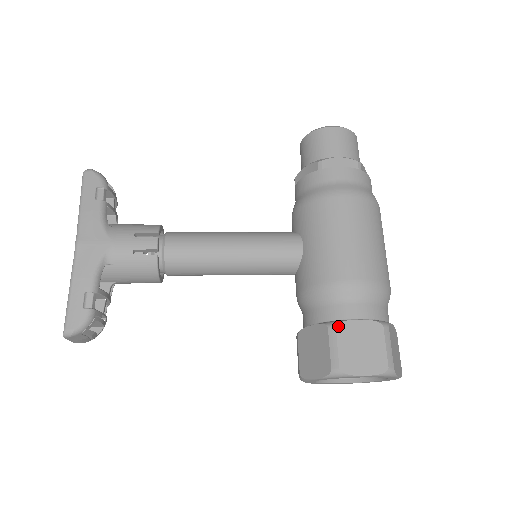
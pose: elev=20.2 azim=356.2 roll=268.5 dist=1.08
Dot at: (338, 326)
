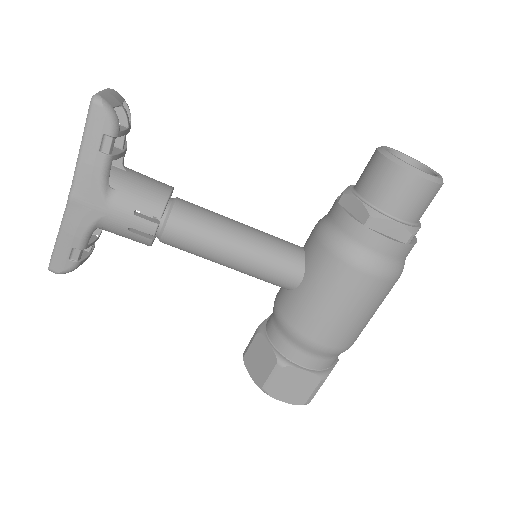
Dot at: (285, 368)
